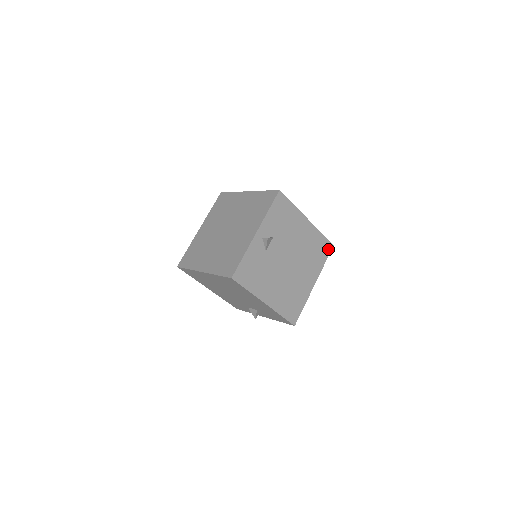
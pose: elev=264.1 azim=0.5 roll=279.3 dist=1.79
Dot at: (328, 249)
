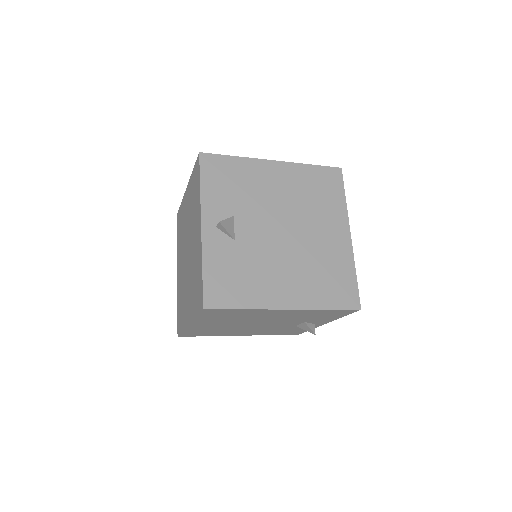
Dot at: (336, 178)
